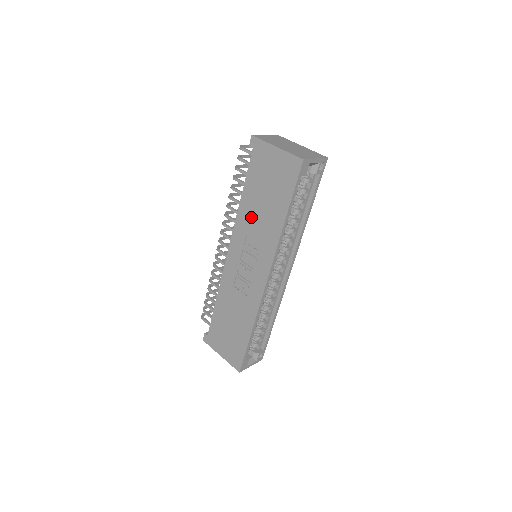
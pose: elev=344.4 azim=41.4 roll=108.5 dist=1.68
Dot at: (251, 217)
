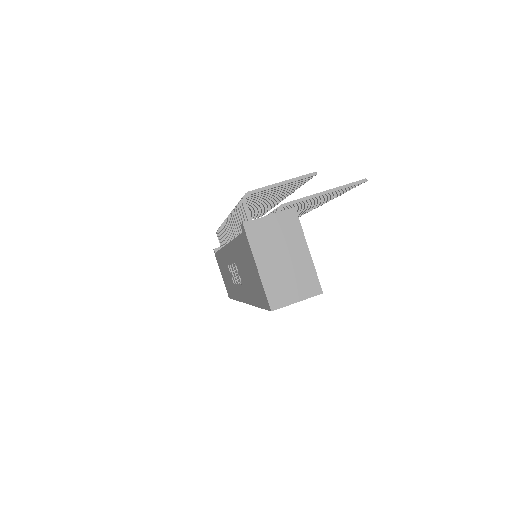
Dot at: (238, 261)
